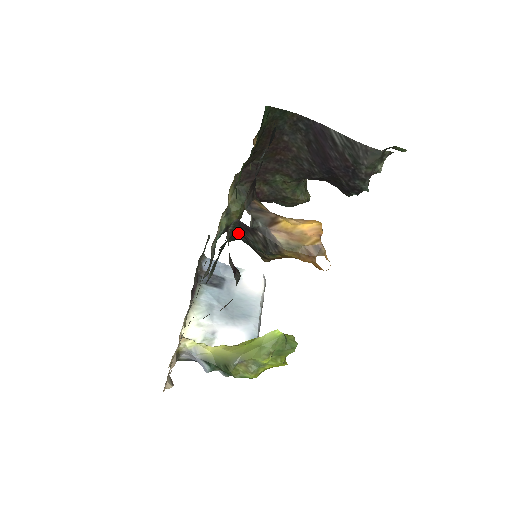
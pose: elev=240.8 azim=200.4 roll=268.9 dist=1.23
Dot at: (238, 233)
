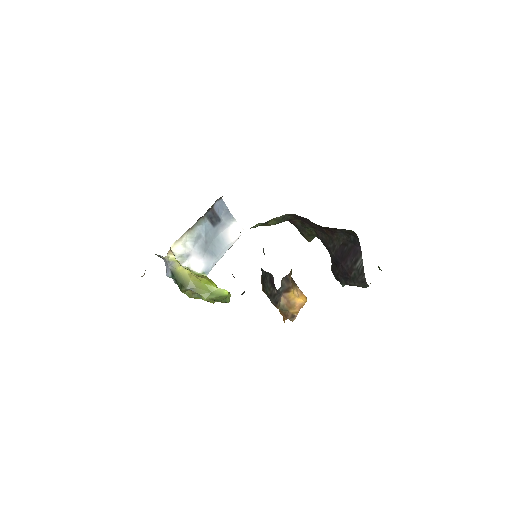
Dot at: (264, 271)
